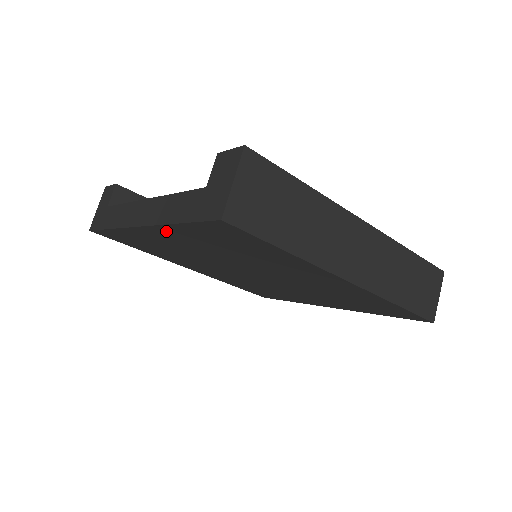
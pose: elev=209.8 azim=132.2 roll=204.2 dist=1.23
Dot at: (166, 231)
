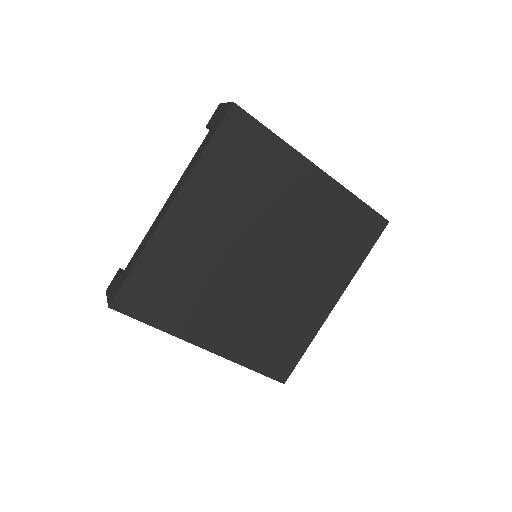
Dot at: (194, 188)
